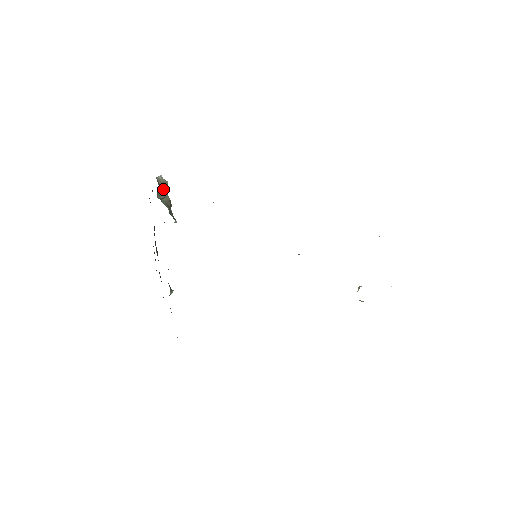
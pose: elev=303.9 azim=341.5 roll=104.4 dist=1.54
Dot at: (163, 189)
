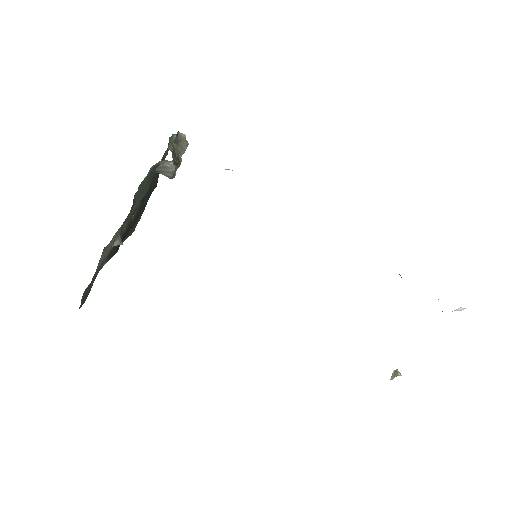
Dot at: (179, 147)
